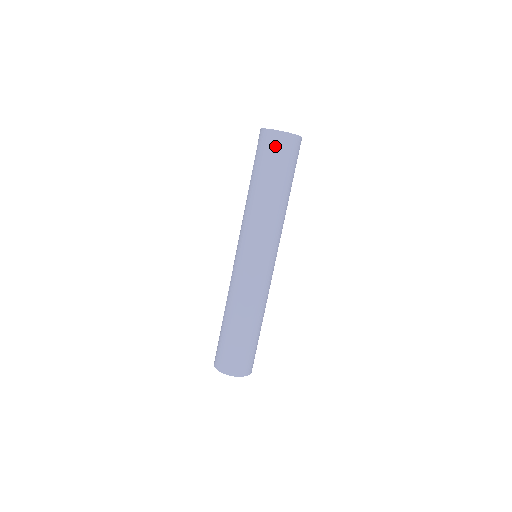
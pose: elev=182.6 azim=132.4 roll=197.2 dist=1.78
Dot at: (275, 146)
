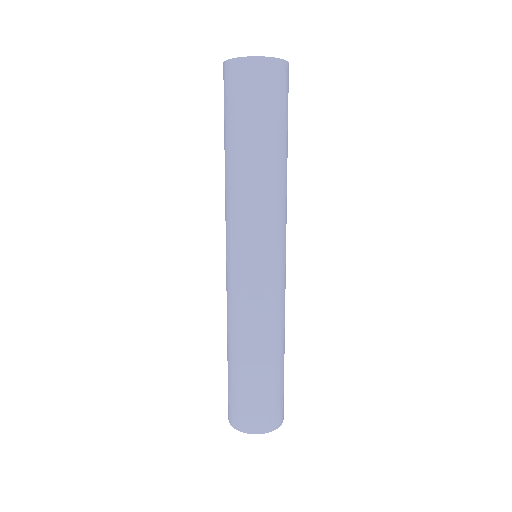
Dot at: (229, 85)
